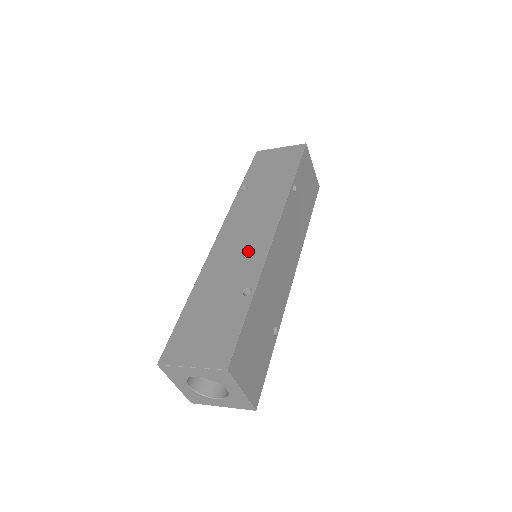
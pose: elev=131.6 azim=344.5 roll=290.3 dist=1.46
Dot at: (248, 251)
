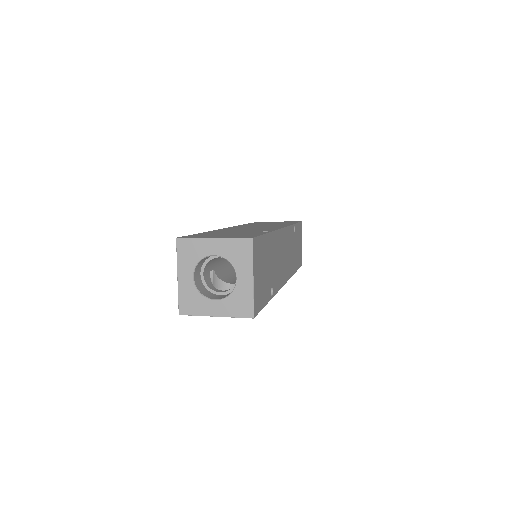
Dot at: (261, 228)
